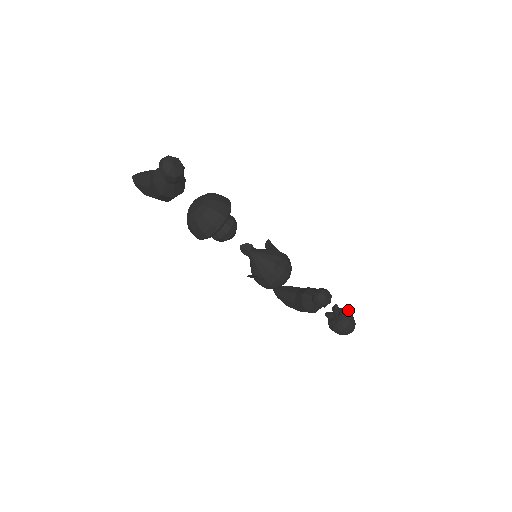
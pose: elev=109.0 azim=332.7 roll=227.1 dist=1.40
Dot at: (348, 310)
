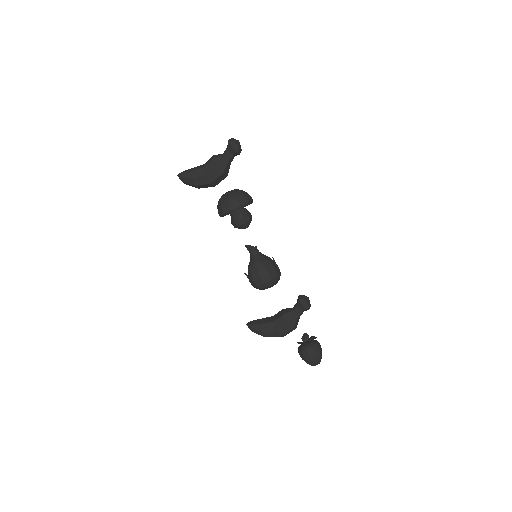
Dot at: occluded
